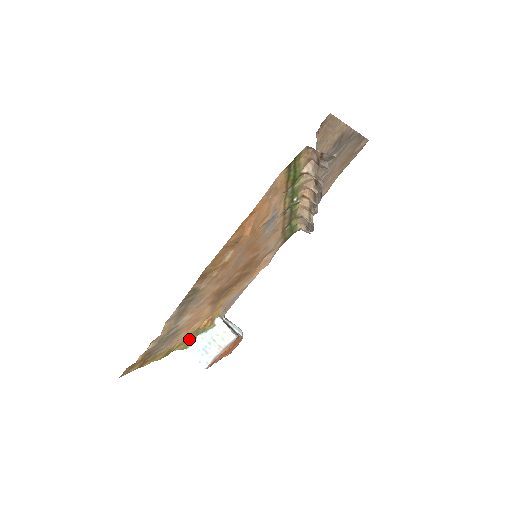
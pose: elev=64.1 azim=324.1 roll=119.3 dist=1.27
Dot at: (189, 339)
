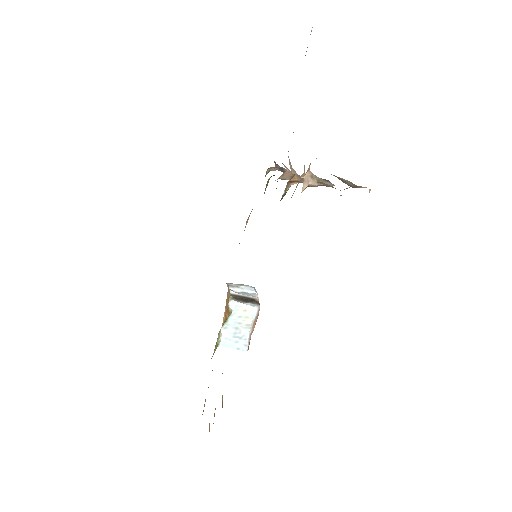
Dot at: occluded
